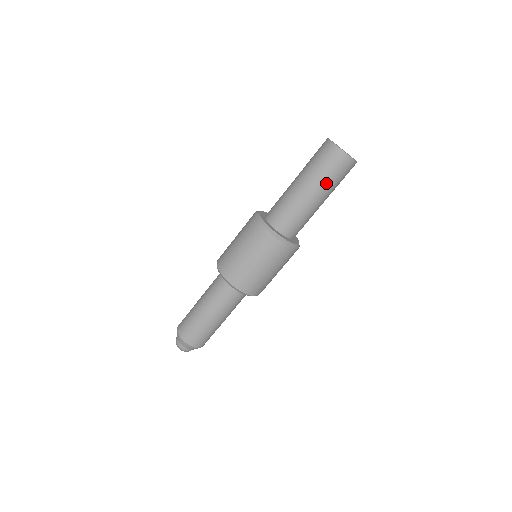
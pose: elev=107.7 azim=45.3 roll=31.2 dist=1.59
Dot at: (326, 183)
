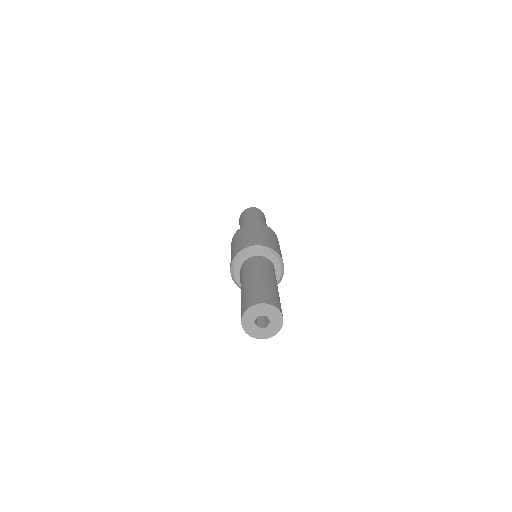
Dot at: occluded
